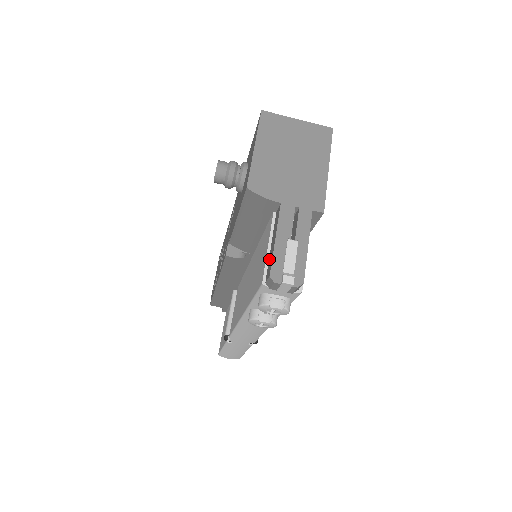
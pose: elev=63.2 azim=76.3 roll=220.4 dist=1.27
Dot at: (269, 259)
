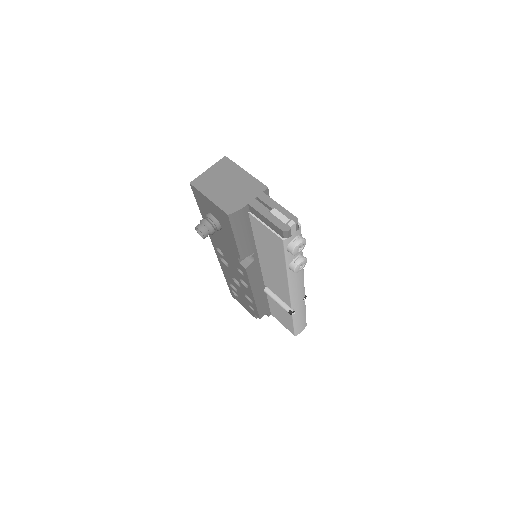
Dot at: (273, 229)
